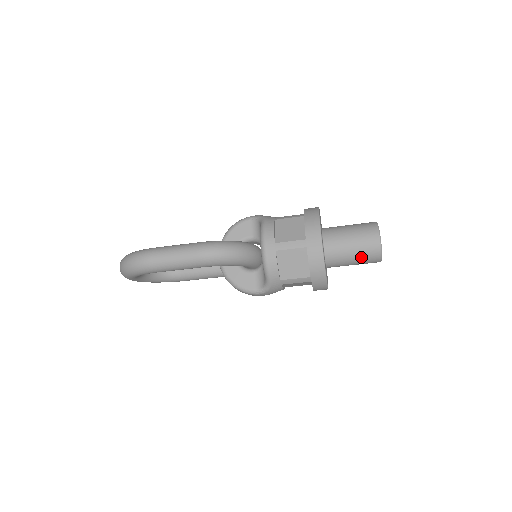
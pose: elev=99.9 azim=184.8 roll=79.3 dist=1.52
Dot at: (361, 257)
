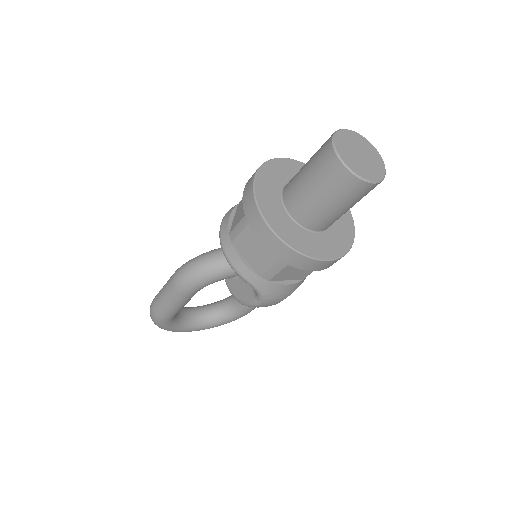
Dot at: (332, 193)
